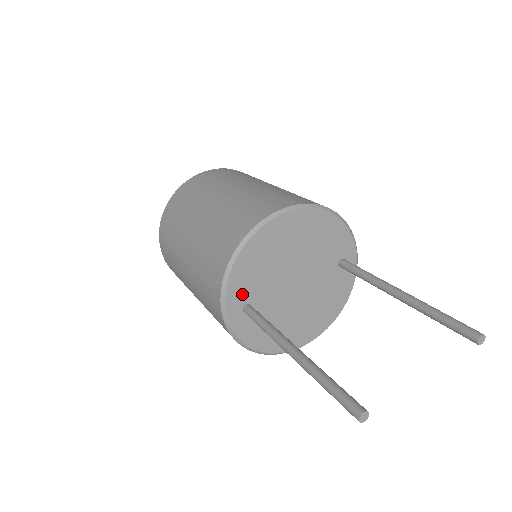
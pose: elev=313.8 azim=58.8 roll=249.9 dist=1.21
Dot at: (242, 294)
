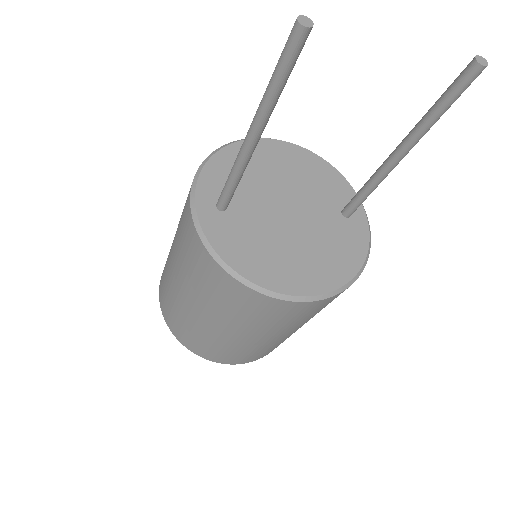
Dot at: (217, 189)
